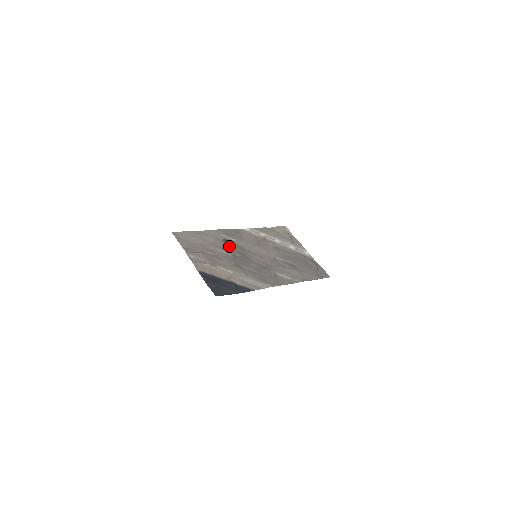
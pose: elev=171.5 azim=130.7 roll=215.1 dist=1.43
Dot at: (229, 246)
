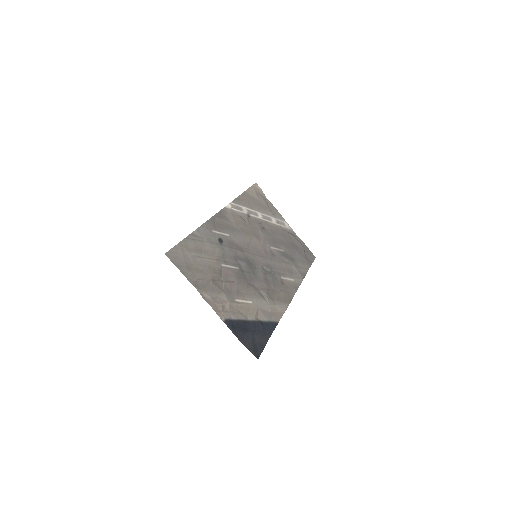
Dot at: (229, 251)
